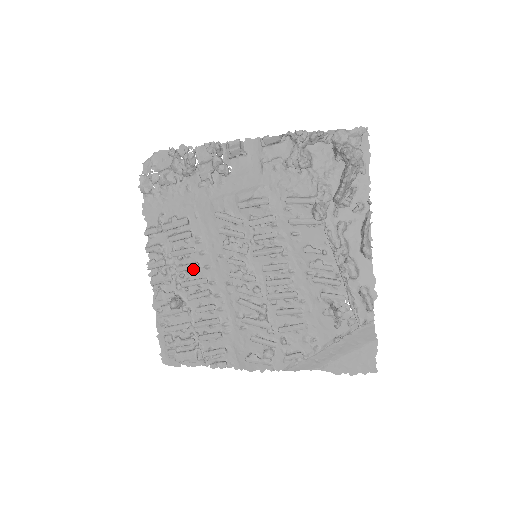
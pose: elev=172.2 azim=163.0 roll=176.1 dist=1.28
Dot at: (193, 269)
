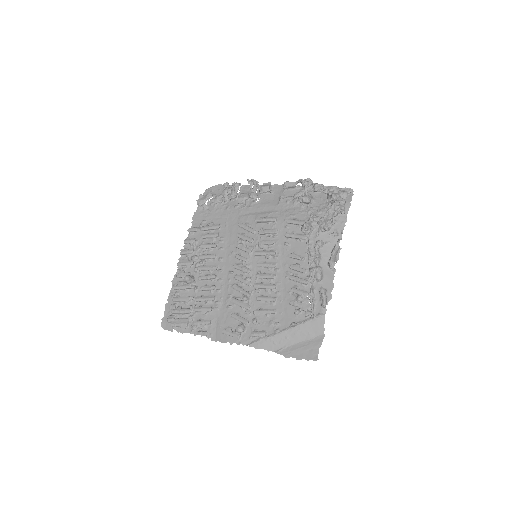
Dot at: (210, 259)
